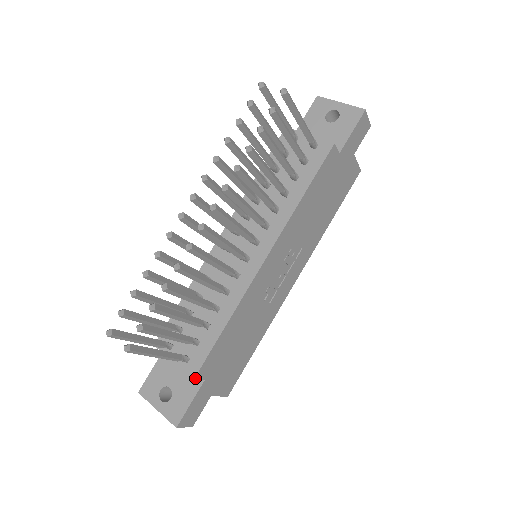
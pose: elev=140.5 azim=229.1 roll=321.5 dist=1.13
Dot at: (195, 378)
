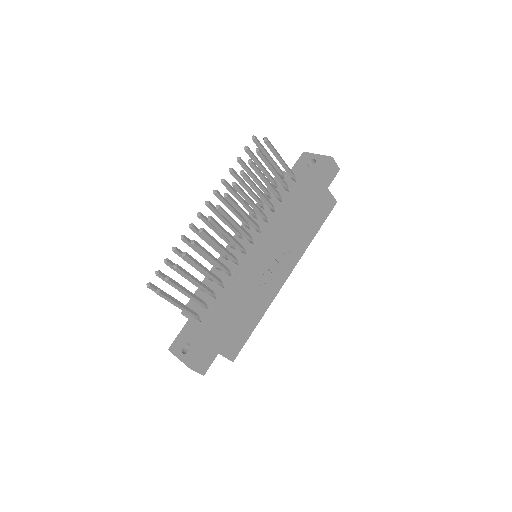
Dot at: (205, 330)
